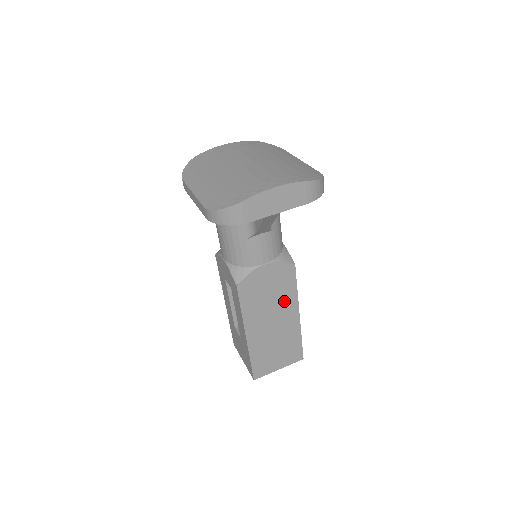
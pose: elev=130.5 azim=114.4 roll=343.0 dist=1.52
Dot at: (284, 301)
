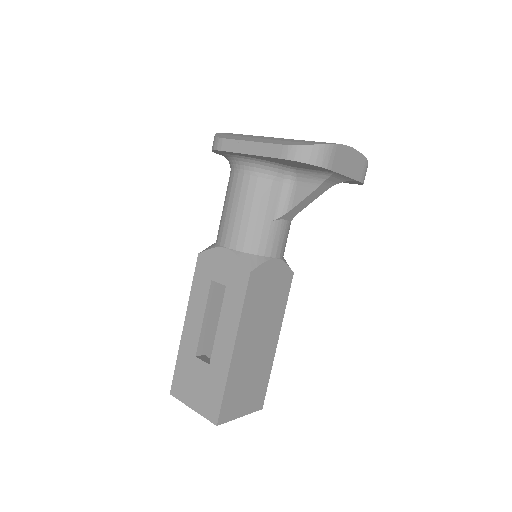
Dot at: (274, 316)
